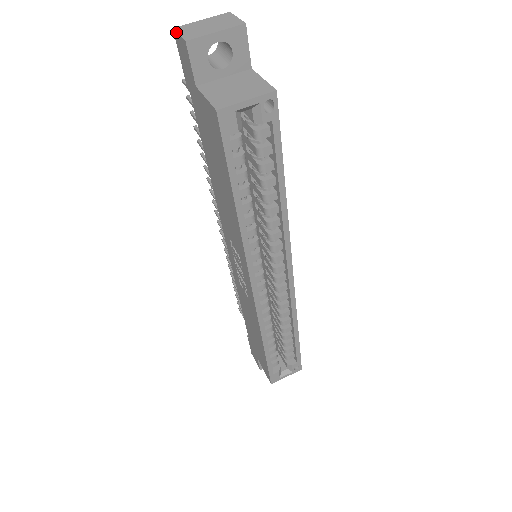
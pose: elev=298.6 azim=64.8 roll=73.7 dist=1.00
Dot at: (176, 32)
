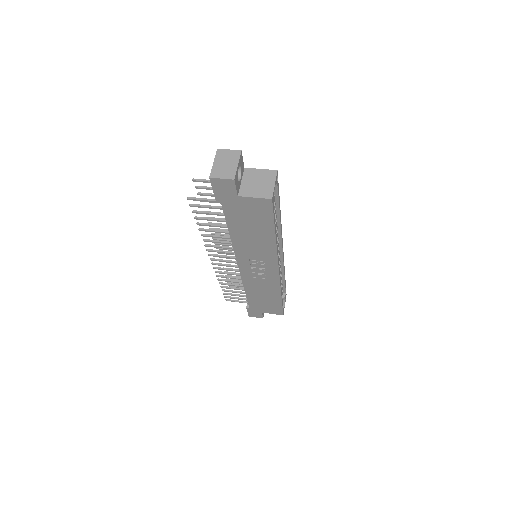
Dot at: (216, 178)
